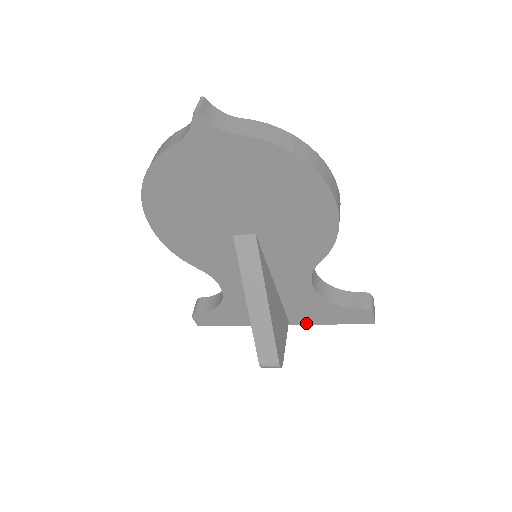
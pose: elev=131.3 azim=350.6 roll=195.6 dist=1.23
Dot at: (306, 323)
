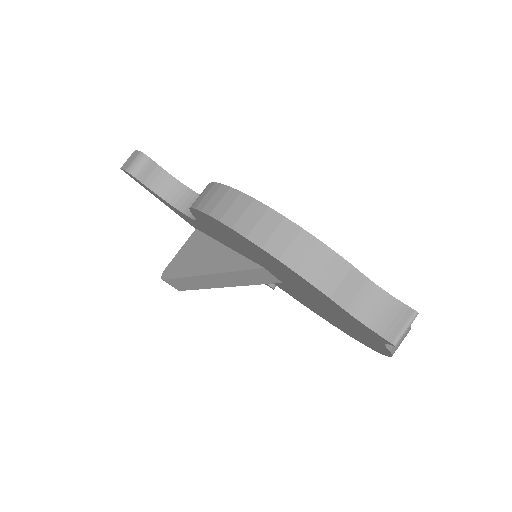
Dot at: occluded
